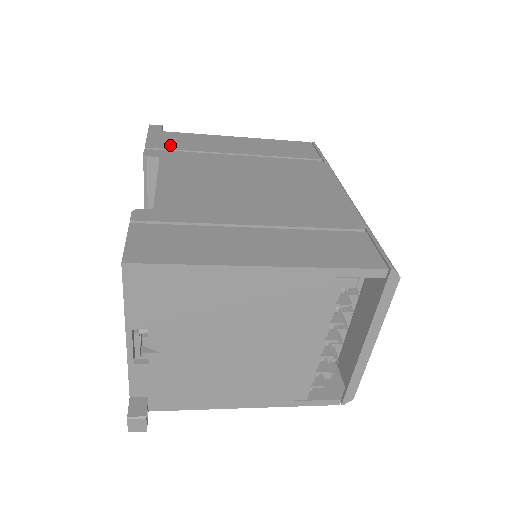
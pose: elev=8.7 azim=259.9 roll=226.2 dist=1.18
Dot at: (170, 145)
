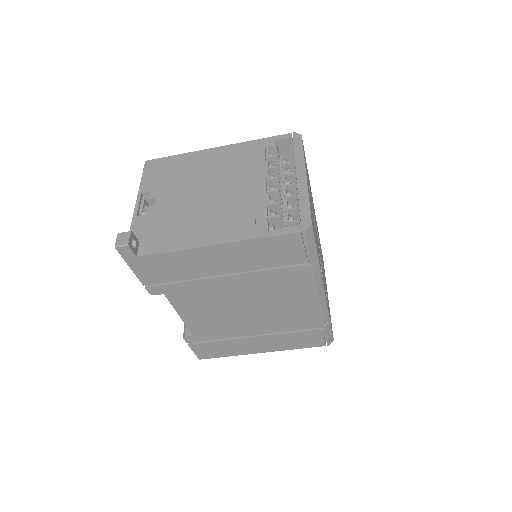
Dot at: occluded
